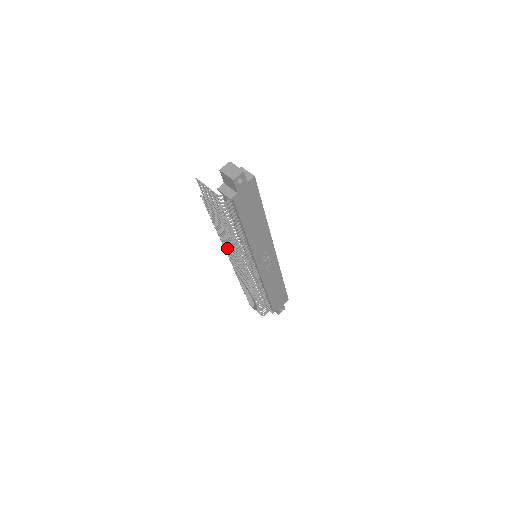
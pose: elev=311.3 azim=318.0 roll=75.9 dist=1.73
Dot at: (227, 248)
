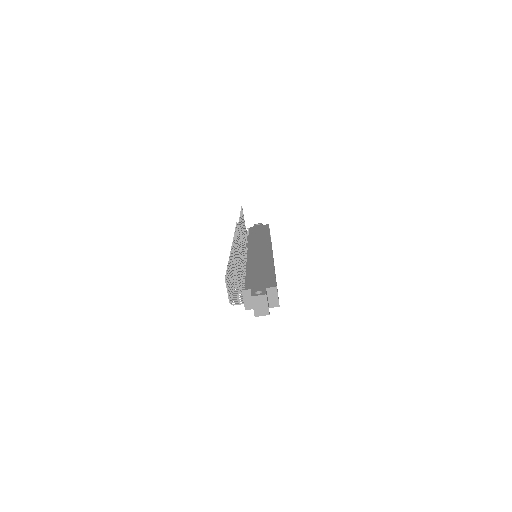
Dot at: (232, 261)
